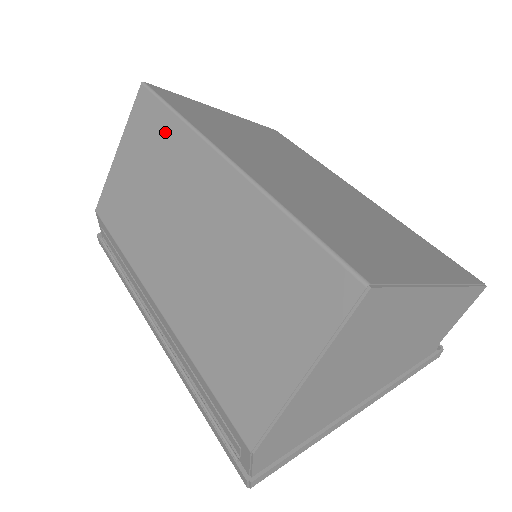
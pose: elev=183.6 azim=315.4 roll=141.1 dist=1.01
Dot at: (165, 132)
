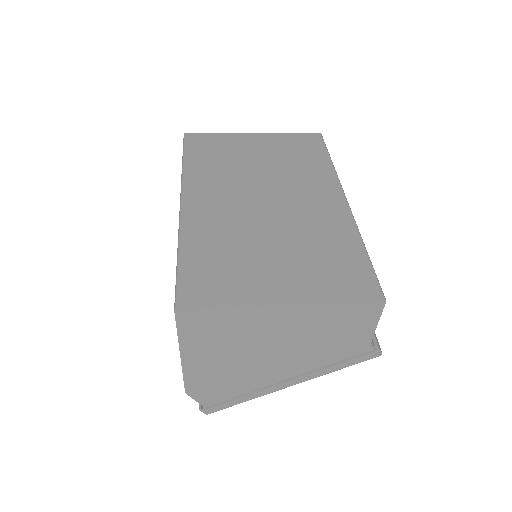
Dot at: occluded
